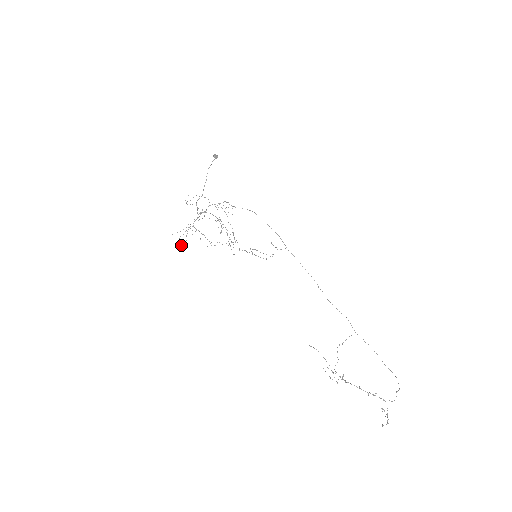
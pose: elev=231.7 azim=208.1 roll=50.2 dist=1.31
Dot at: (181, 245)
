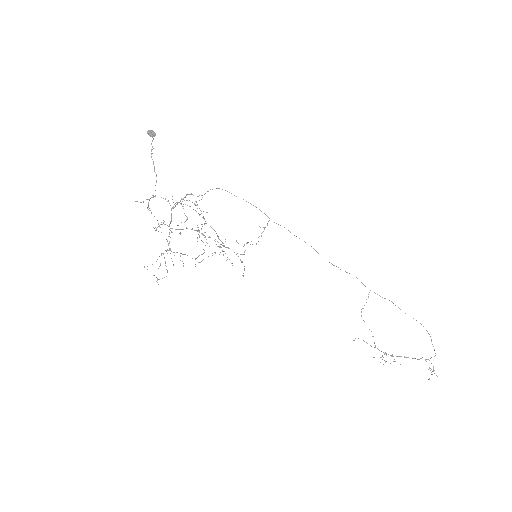
Dot at: (162, 278)
